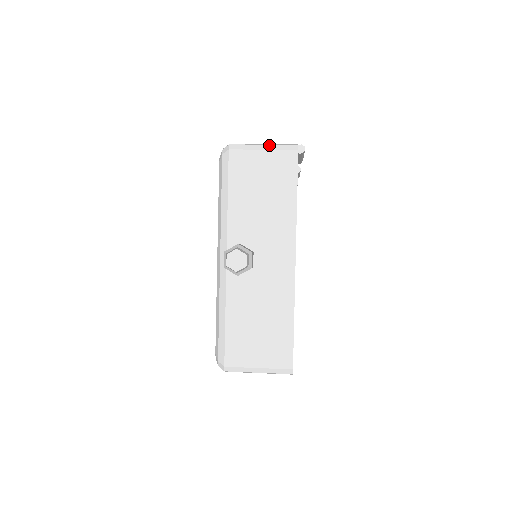
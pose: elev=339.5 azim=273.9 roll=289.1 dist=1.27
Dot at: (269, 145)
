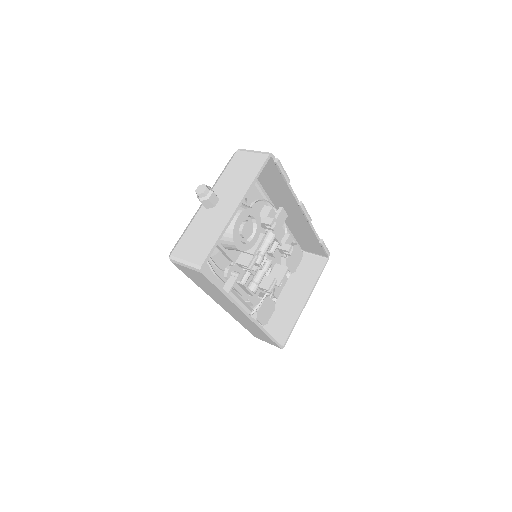
Dot at: (257, 151)
